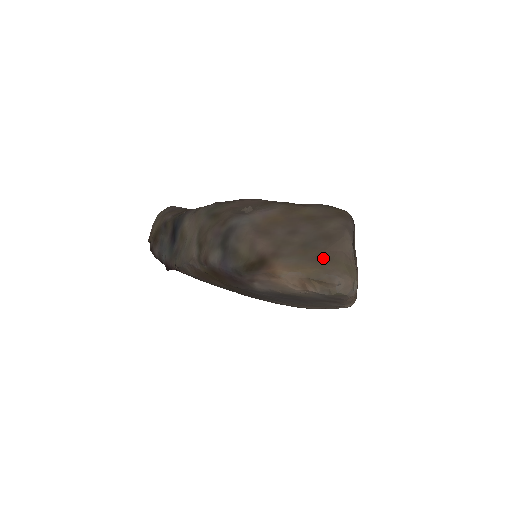
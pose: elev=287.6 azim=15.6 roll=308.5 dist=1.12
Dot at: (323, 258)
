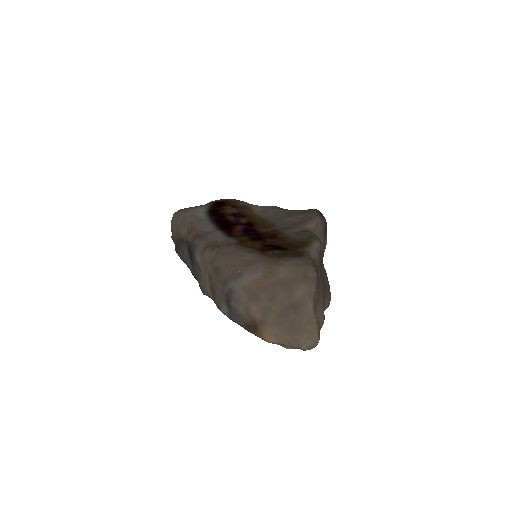
Dot at: (293, 329)
